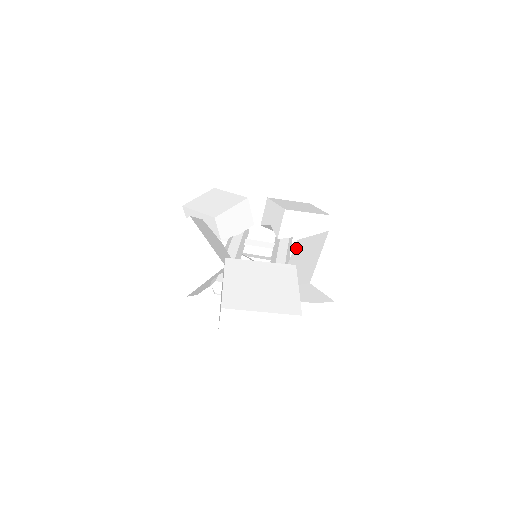
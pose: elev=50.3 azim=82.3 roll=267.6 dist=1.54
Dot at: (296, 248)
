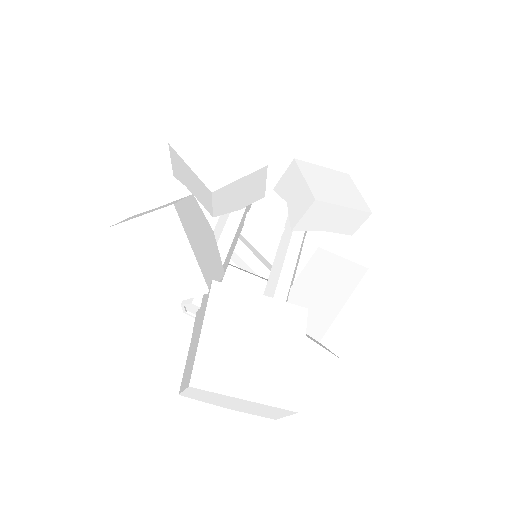
Dot at: (313, 261)
